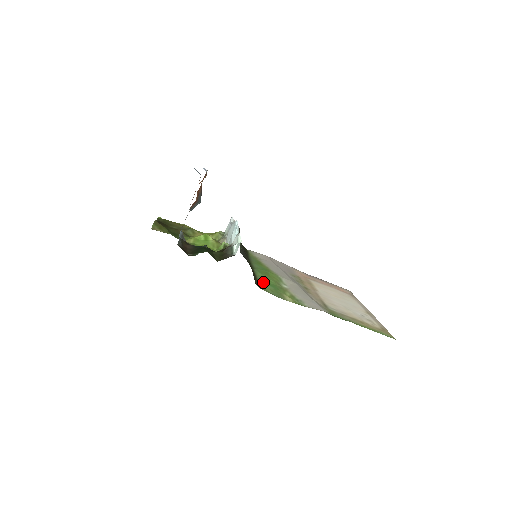
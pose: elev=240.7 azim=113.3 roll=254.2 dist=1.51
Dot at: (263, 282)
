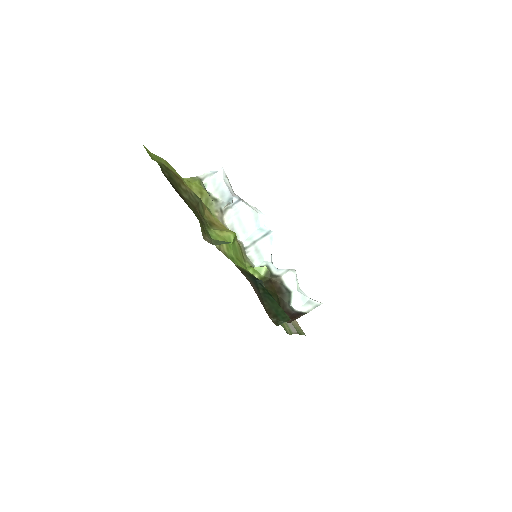
Dot at: occluded
